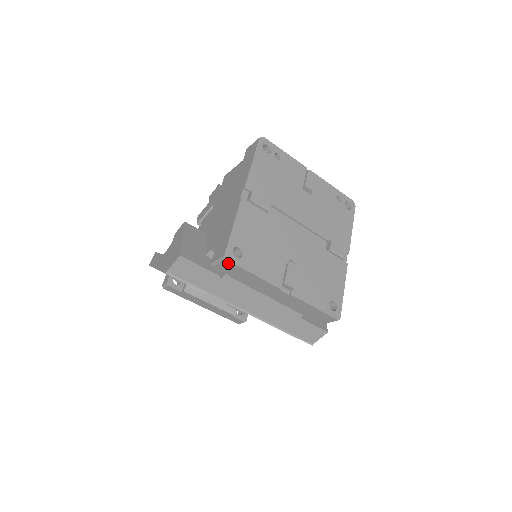
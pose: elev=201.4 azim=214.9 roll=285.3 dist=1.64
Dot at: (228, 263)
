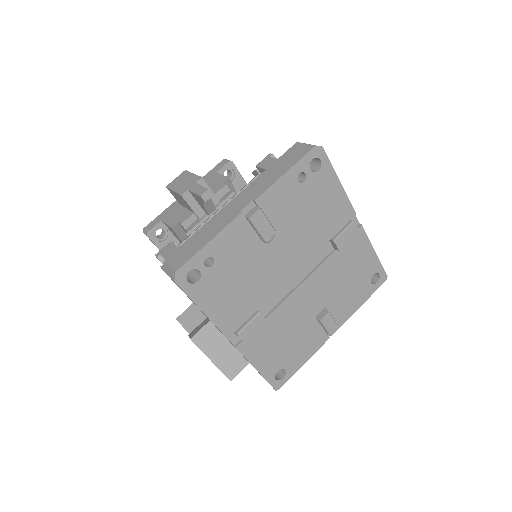
Dot at: (280, 383)
